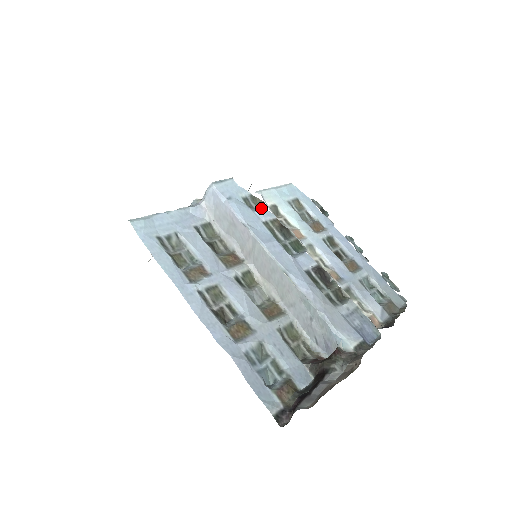
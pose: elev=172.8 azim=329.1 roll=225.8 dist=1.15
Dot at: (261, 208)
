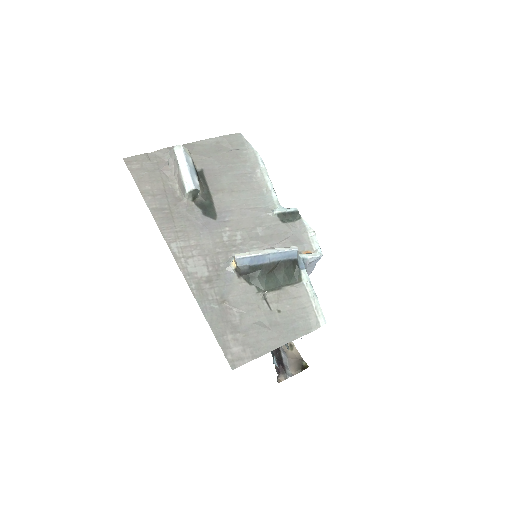
Dot at: occluded
